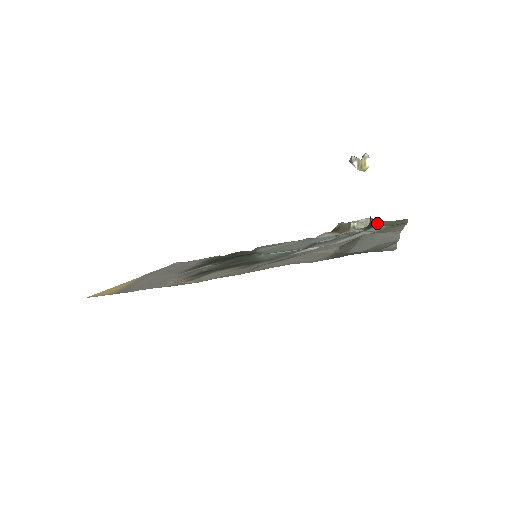
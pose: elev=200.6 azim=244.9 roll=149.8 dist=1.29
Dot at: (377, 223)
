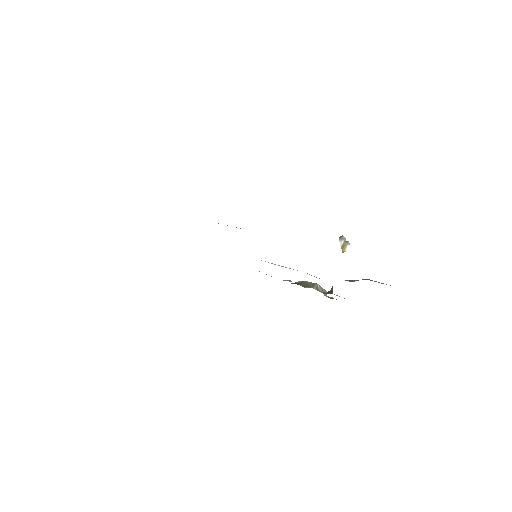
Dot at: (328, 296)
